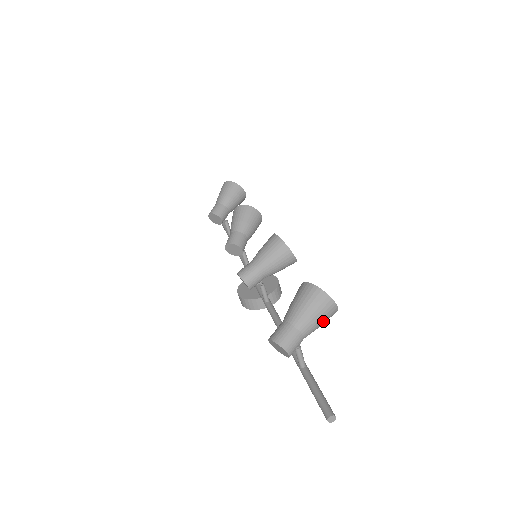
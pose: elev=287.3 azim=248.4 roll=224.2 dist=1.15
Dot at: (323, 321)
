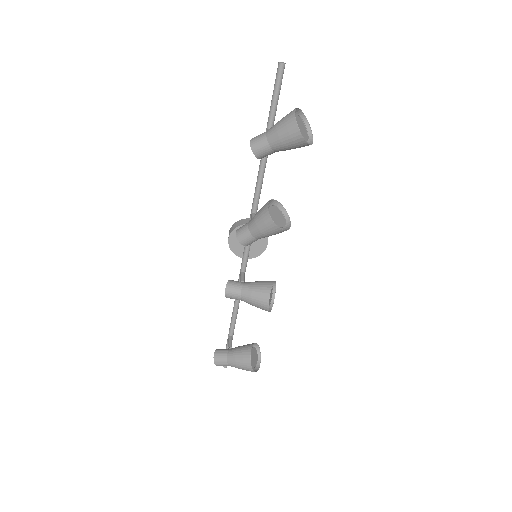
Dot at: occluded
